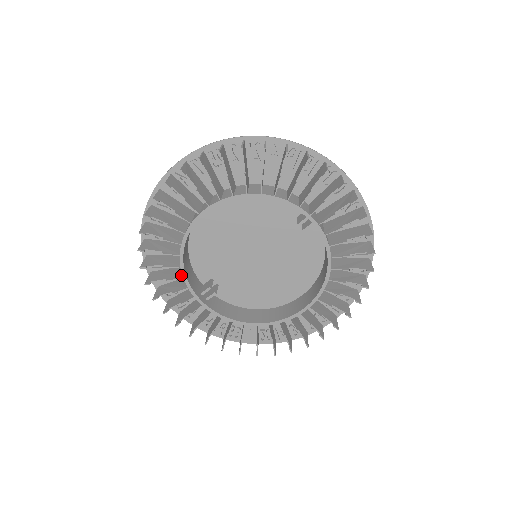
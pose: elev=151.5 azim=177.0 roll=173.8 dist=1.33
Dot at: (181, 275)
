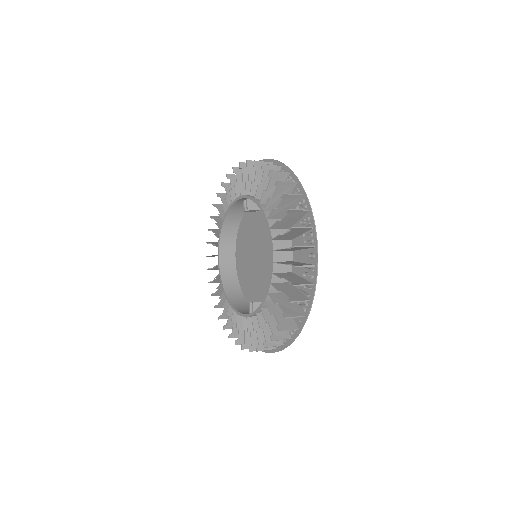
Dot at: occluded
